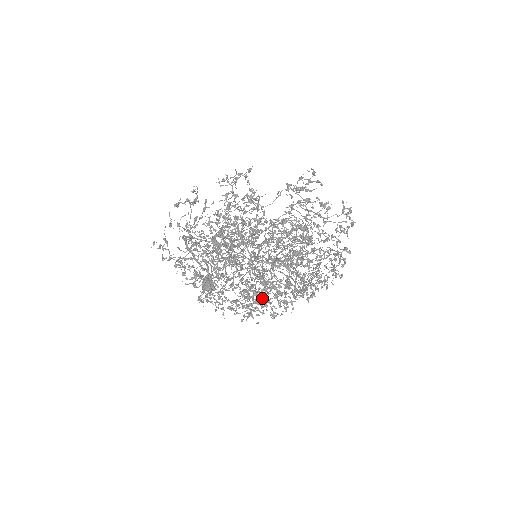
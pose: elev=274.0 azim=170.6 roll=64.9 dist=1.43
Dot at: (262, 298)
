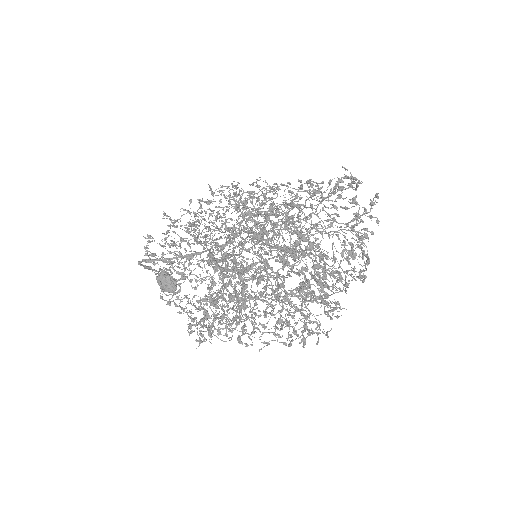
Dot at: occluded
